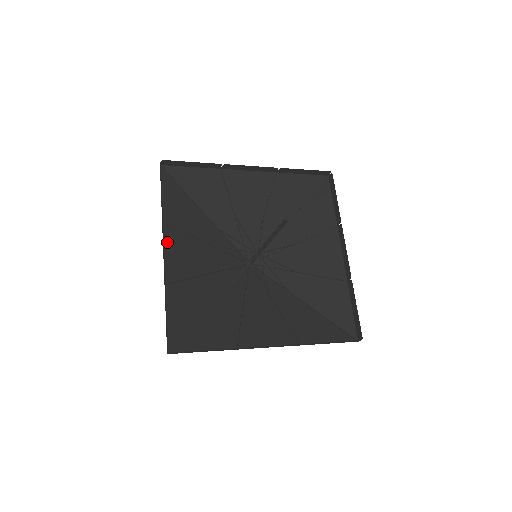
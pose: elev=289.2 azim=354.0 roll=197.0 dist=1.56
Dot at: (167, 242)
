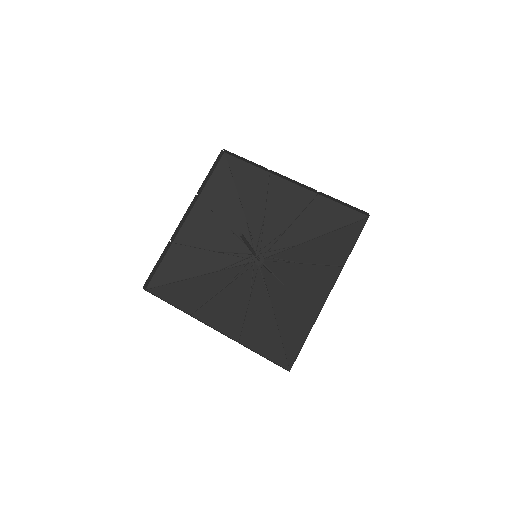
Dot at: (208, 321)
